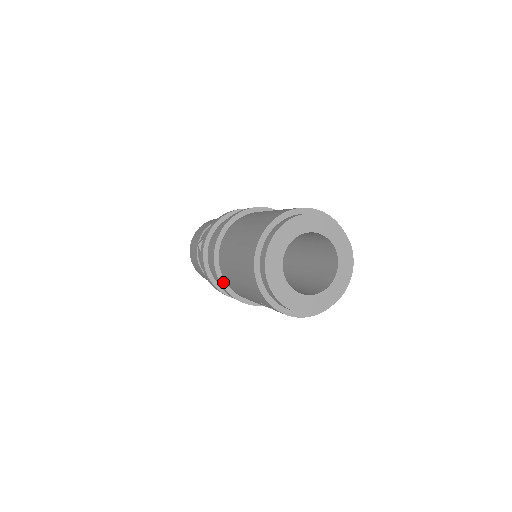
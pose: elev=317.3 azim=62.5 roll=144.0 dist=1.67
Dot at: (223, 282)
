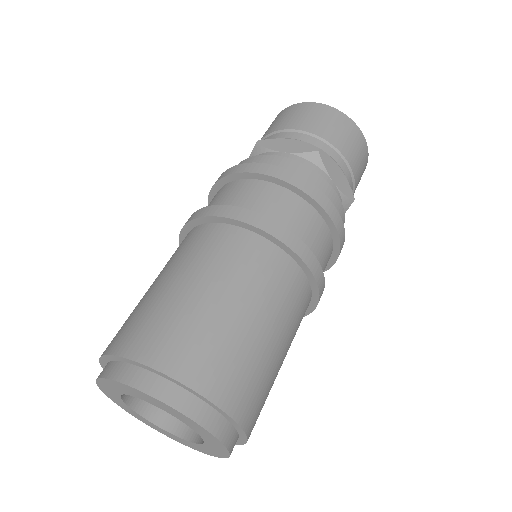
Dot at: occluded
